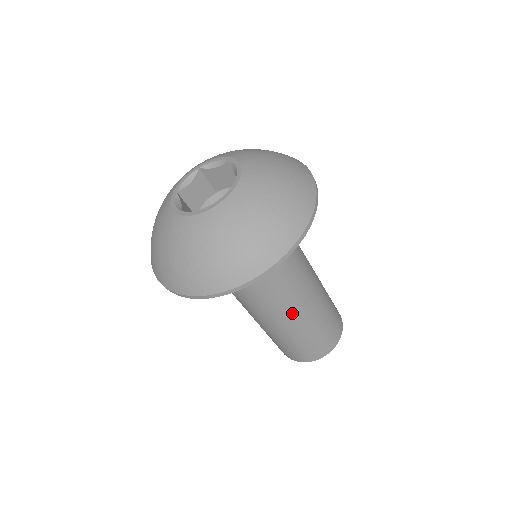
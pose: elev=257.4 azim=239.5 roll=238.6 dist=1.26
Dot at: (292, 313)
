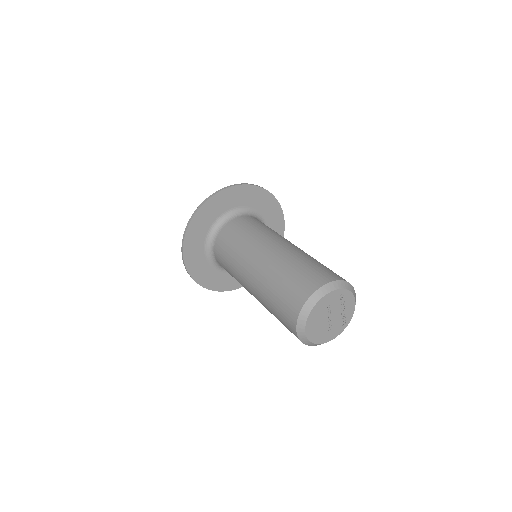
Dot at: (275, 247)
